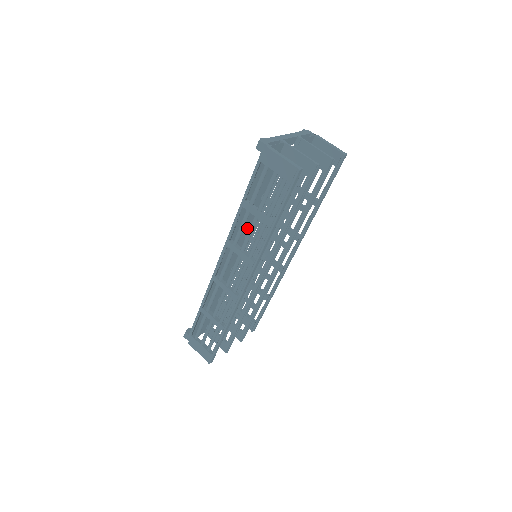
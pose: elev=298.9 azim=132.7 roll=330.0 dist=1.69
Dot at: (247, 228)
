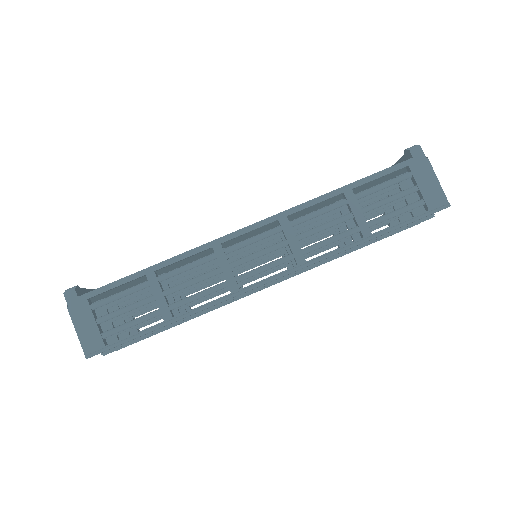
Dot at: (293, 218)
